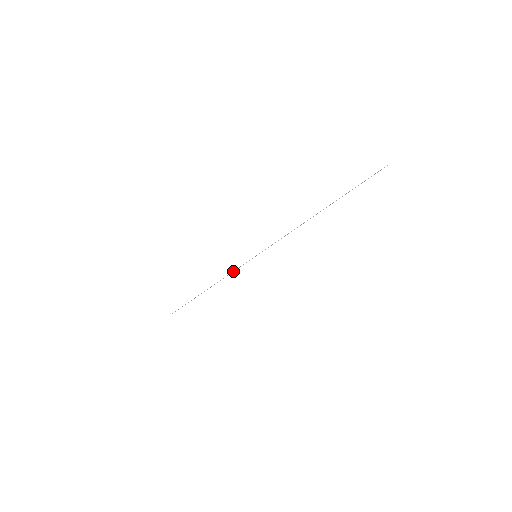
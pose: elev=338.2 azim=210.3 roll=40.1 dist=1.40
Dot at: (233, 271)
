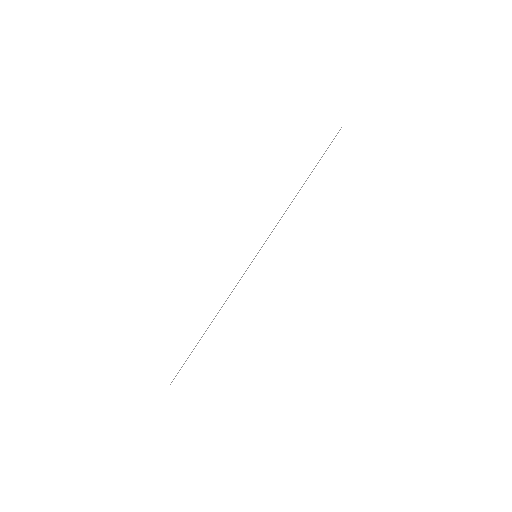
Dot at: (236, 285)
